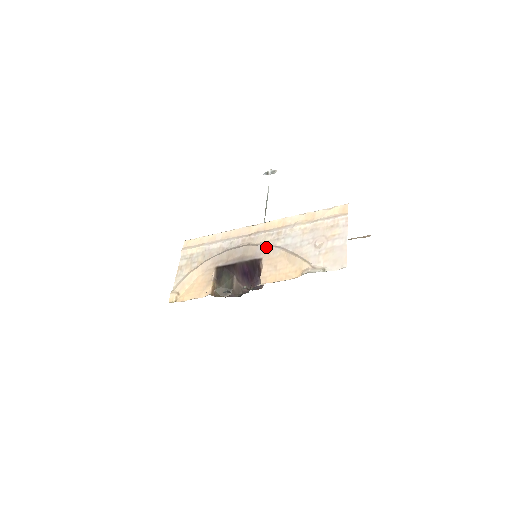
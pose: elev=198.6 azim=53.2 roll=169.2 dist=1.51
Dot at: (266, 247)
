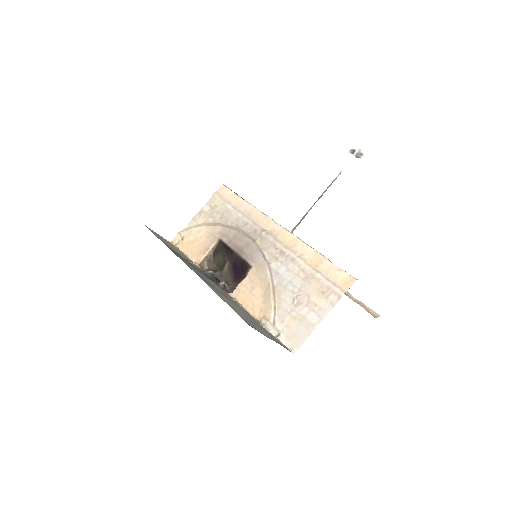
Dot at: (261, 259)
